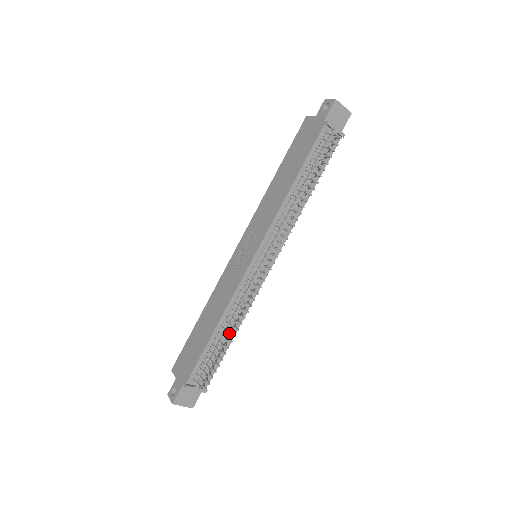
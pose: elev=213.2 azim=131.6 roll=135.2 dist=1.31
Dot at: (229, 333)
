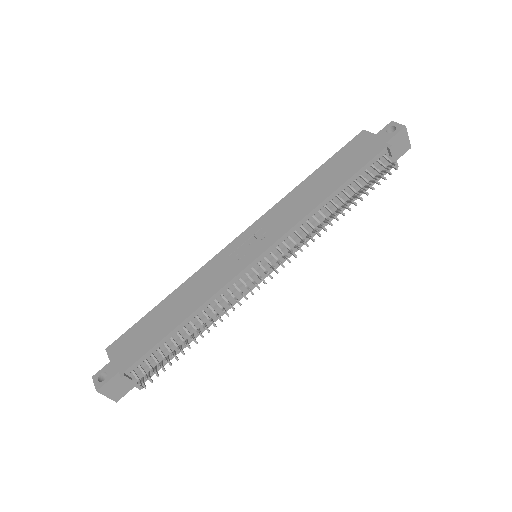
Dot at: (199, 332)
